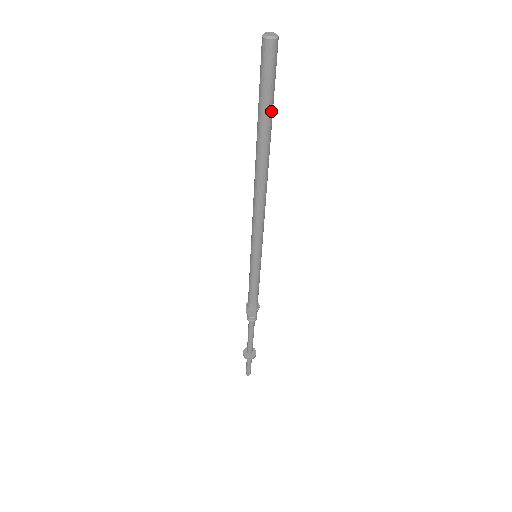
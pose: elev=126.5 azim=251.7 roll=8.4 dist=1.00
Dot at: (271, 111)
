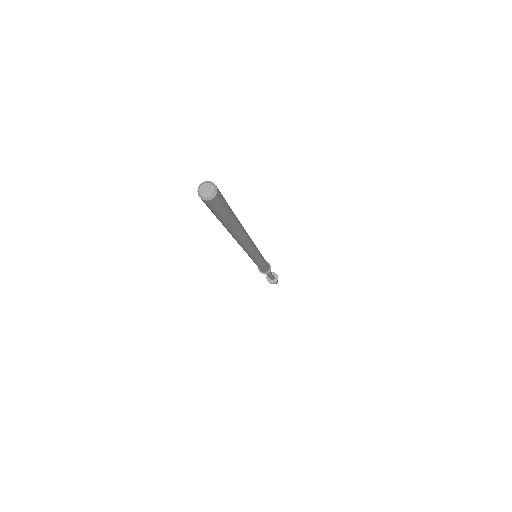
Dot at: (233, 216)
